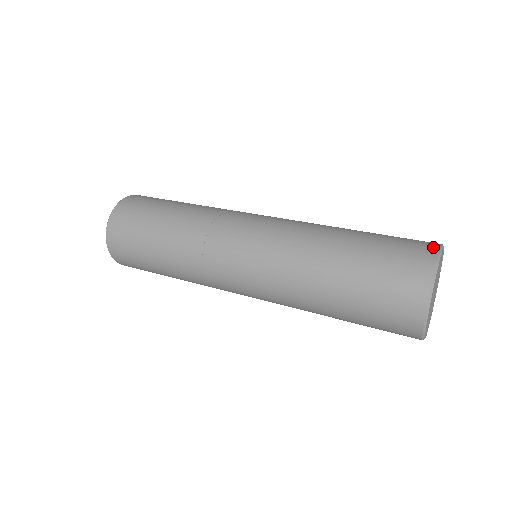
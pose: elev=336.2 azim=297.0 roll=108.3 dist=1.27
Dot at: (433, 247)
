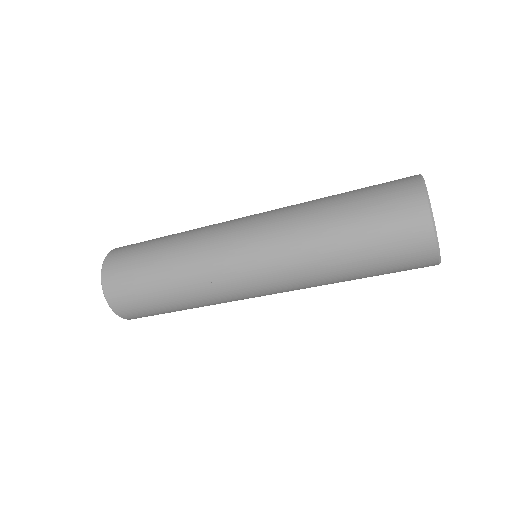
Dot at: occluded
